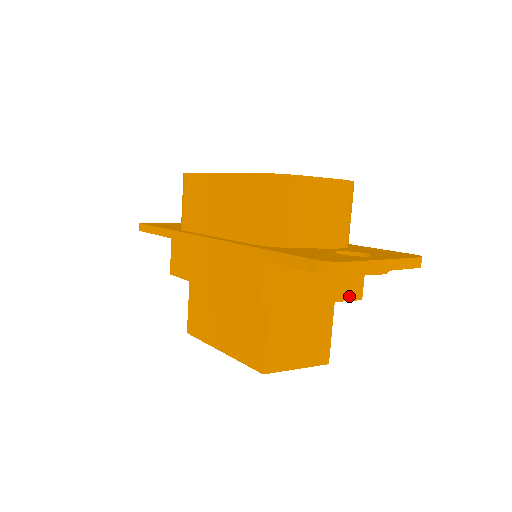
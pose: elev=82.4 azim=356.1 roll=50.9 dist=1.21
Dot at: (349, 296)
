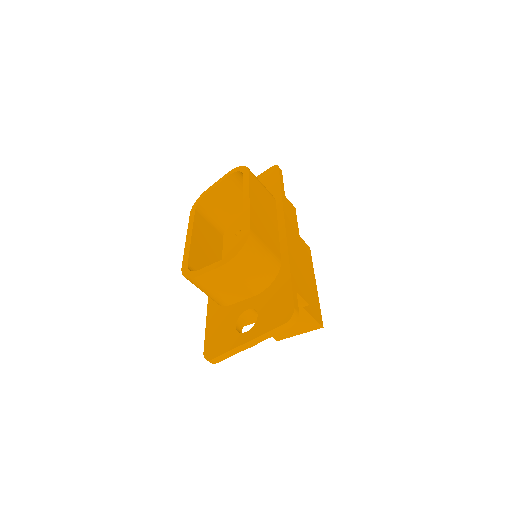
Dot at: occluded
